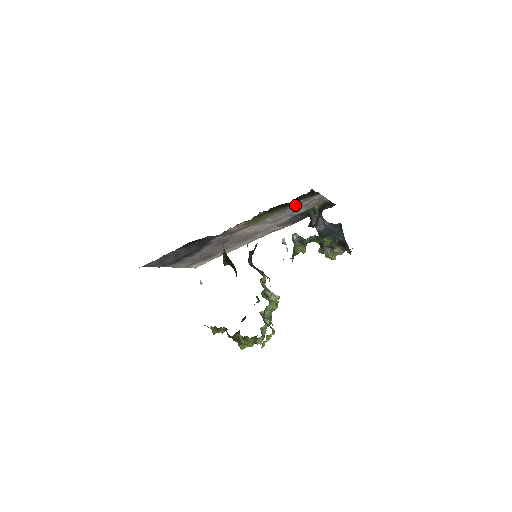
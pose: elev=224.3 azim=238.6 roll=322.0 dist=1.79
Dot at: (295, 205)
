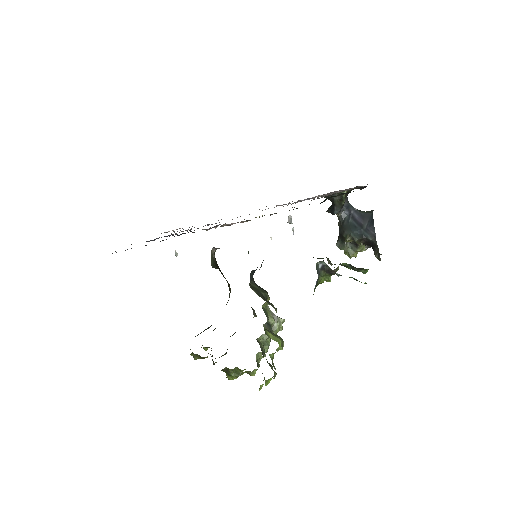
Dot at: (319, 198)
